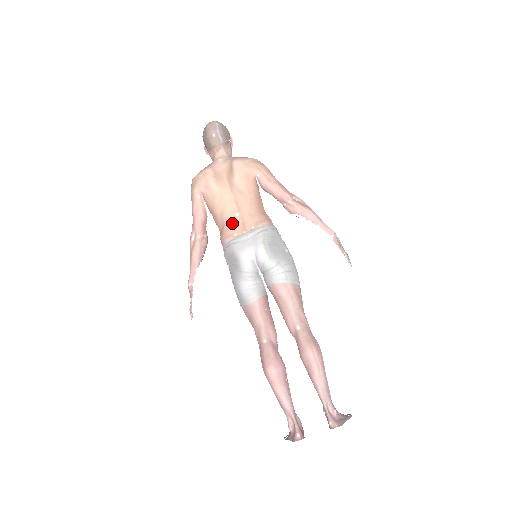
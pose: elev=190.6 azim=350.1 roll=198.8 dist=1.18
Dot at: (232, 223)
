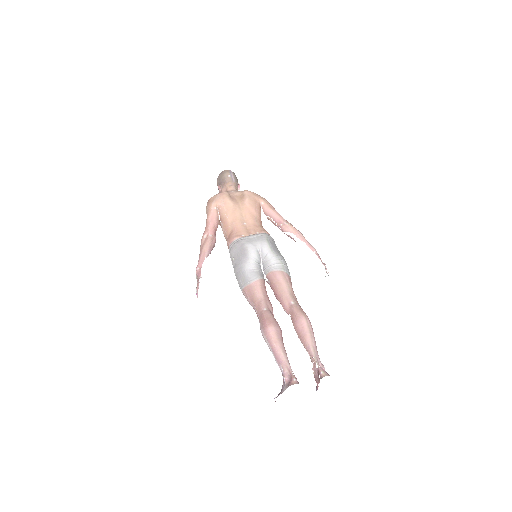
Dot at: (241, 228)
